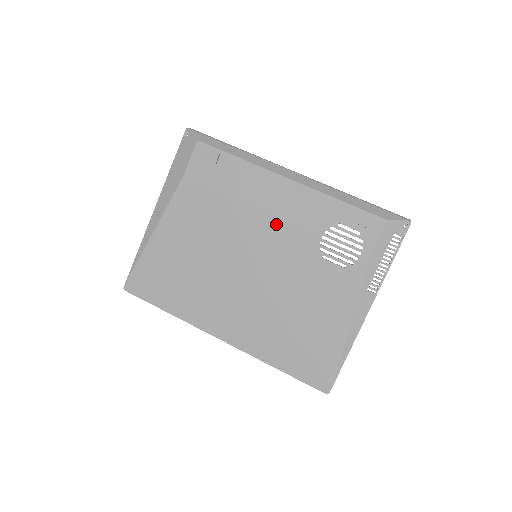
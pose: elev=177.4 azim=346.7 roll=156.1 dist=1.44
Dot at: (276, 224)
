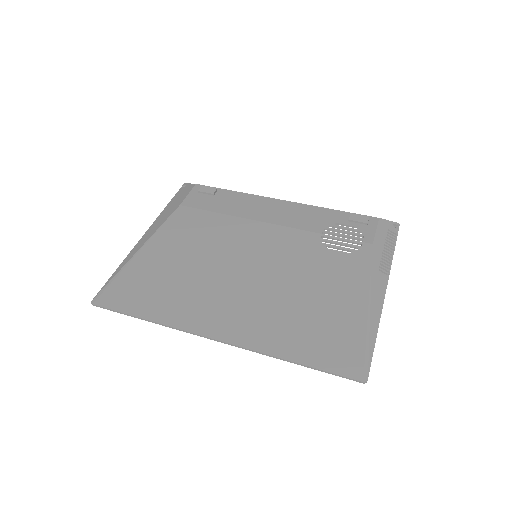
Dot at: (275, 228)
